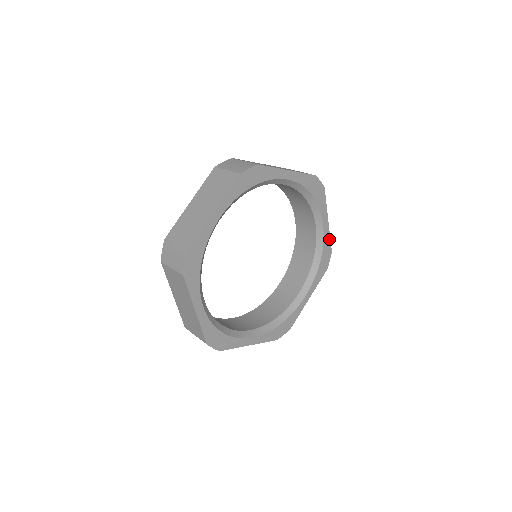
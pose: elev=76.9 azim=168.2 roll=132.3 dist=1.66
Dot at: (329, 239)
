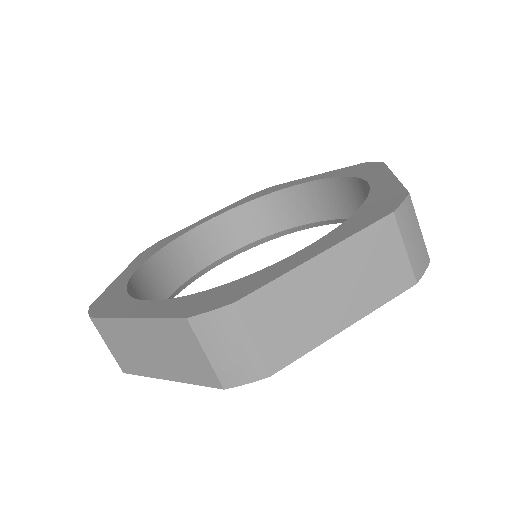
Dot at: occluded
